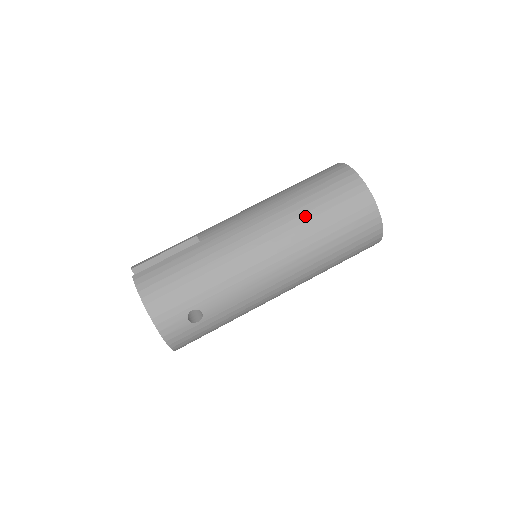
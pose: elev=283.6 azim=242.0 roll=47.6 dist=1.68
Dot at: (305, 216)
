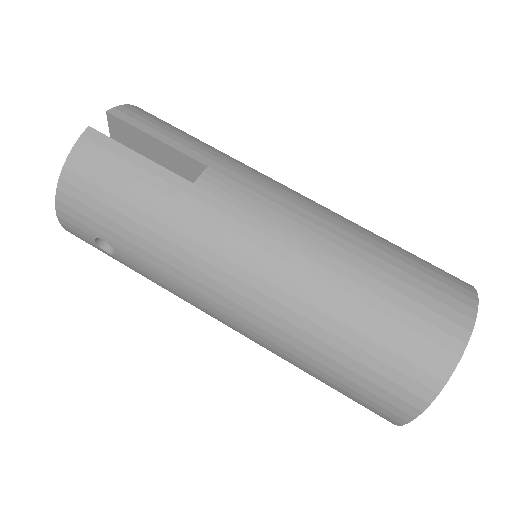
Dot at: (325, 319)
